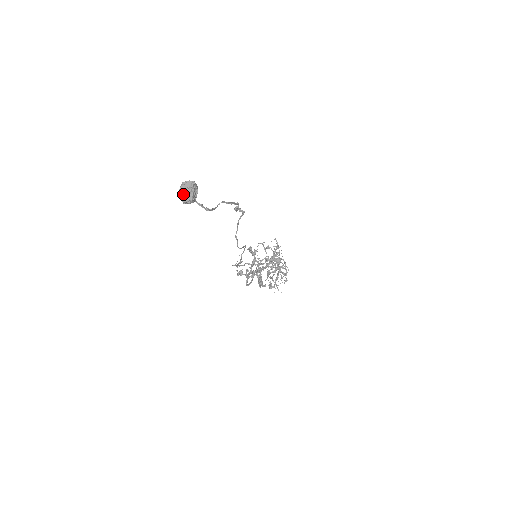
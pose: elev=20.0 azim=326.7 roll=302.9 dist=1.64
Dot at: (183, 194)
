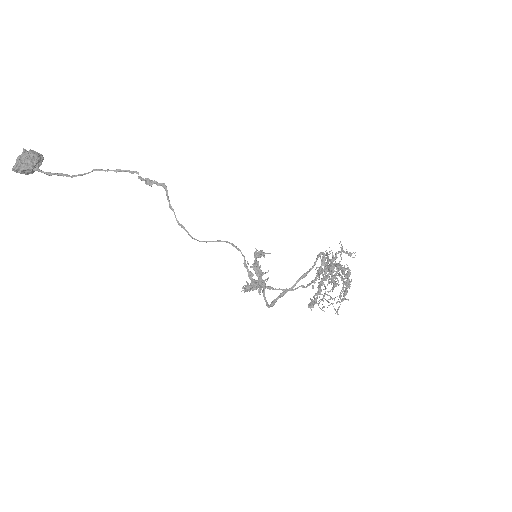
Dot at: occluded
